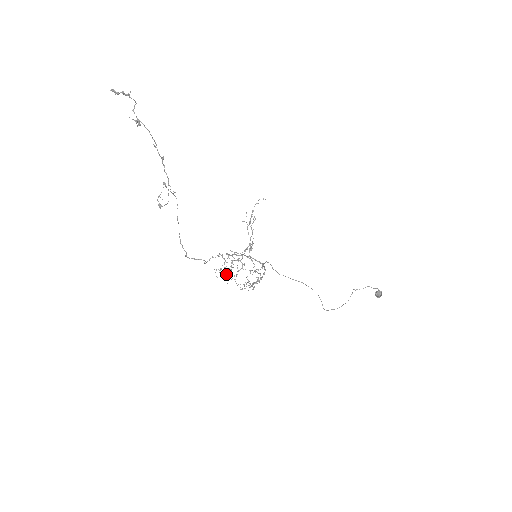
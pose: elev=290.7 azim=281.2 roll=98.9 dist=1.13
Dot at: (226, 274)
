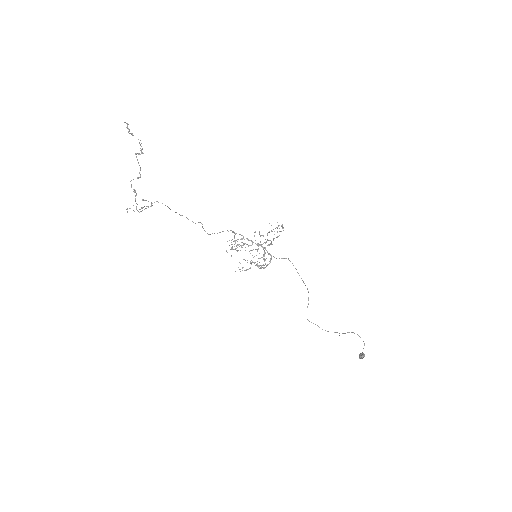
Dot at: occluded
